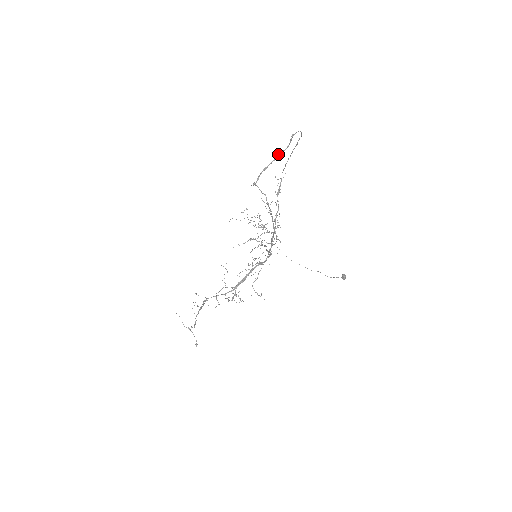
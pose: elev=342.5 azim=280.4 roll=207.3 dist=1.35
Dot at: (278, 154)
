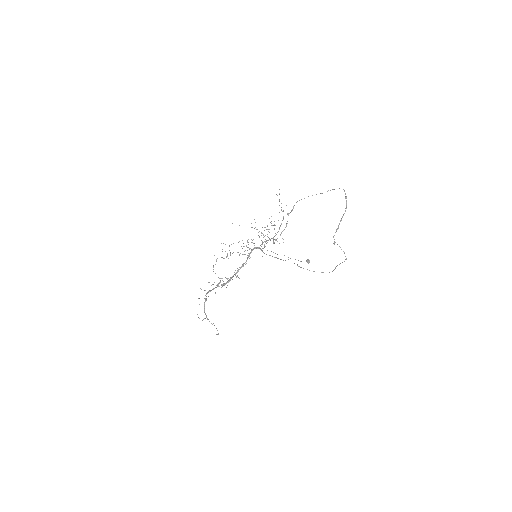
Dot at: occluded
